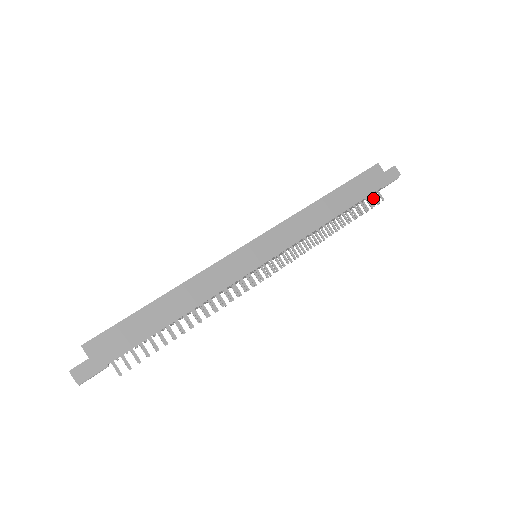
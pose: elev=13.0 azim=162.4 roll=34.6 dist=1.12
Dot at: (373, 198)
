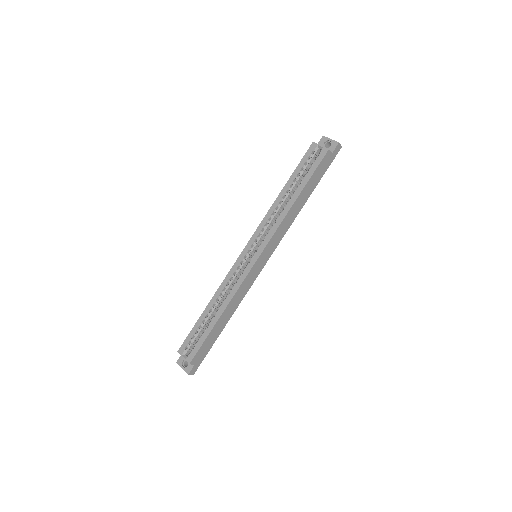
Dot at: occluded
